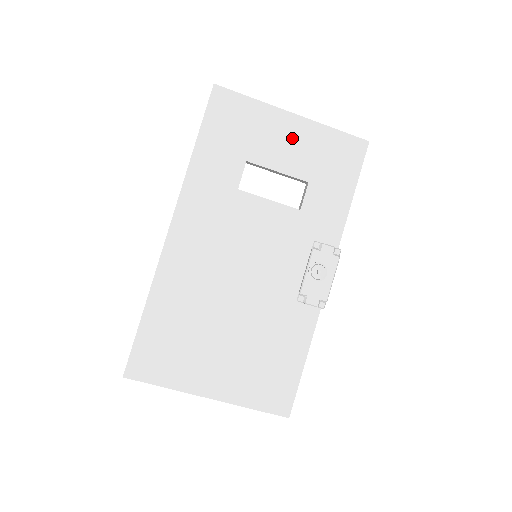
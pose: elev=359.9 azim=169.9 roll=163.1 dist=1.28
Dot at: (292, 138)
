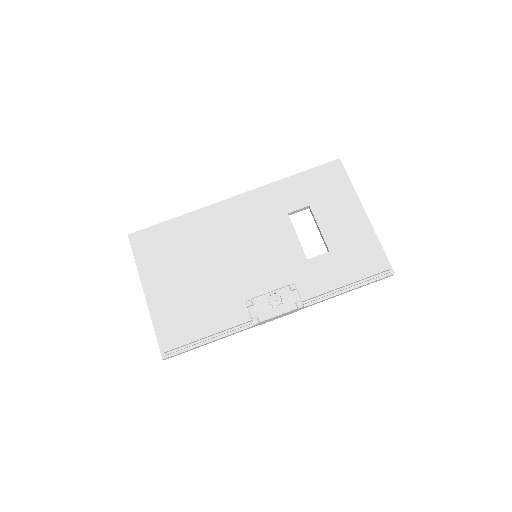
Dot at: (348, 221)
